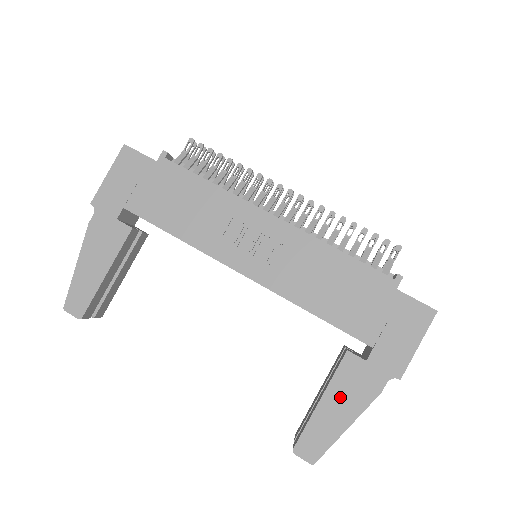
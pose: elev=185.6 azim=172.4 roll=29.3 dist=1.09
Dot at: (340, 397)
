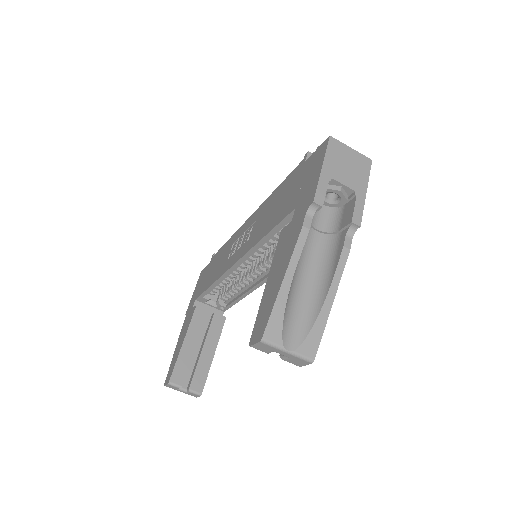
Dot at: (277, 265)
